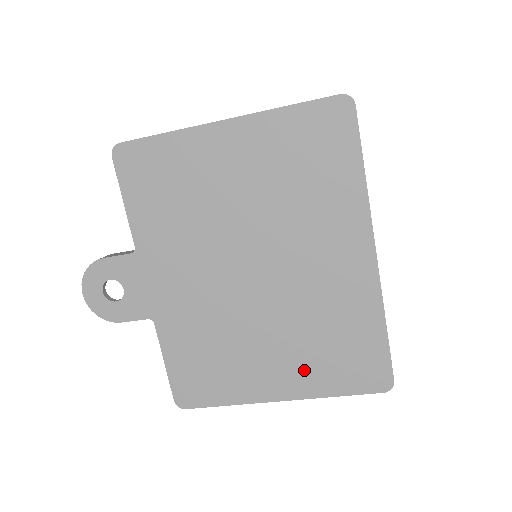
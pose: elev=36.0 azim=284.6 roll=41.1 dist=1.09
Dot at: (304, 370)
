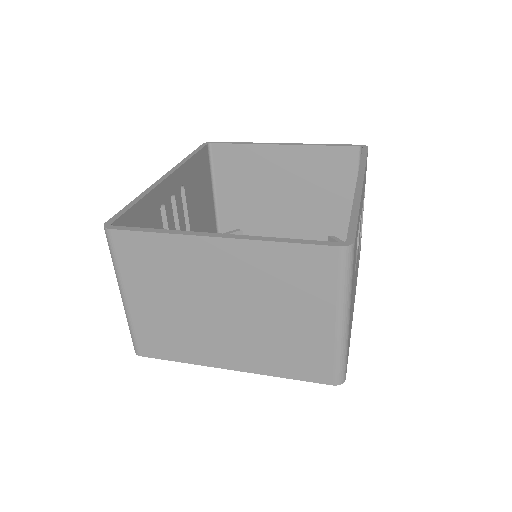
Dot at: occluded
